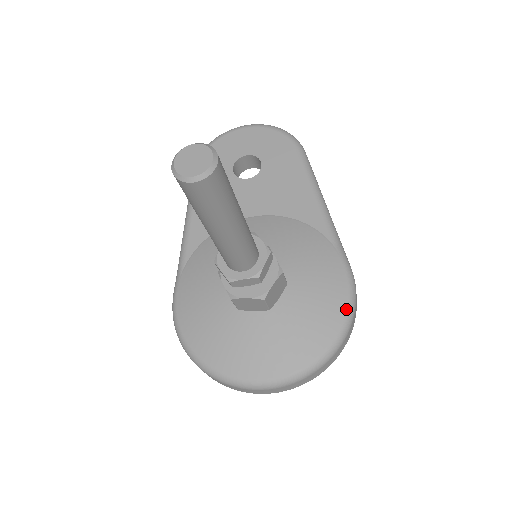
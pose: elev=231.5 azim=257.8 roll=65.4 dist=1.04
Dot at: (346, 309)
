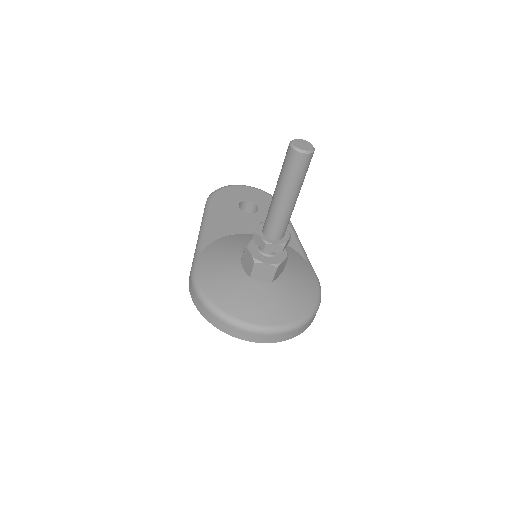
Dot at: (317, 297)
